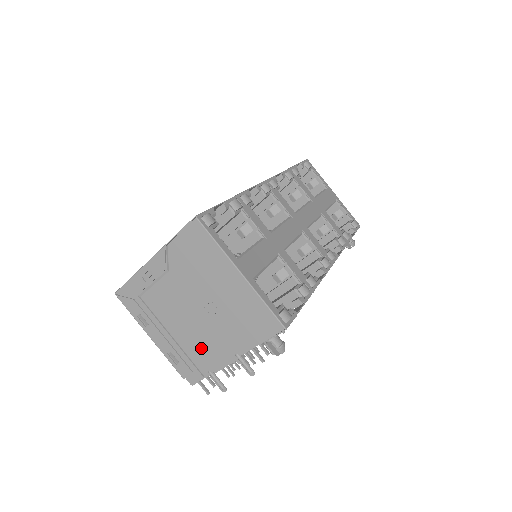
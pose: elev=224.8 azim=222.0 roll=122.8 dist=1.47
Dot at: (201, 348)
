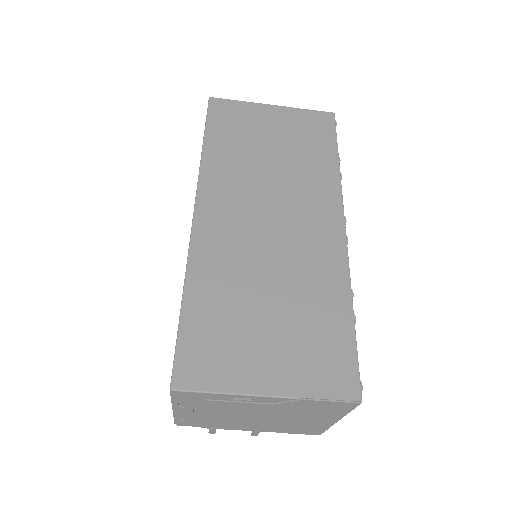
Dot at: (227, 424)
